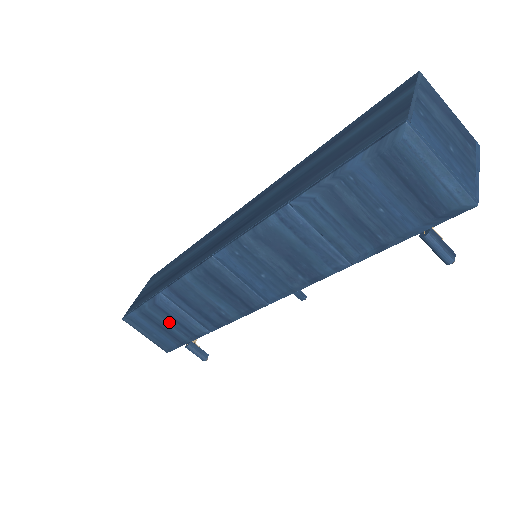
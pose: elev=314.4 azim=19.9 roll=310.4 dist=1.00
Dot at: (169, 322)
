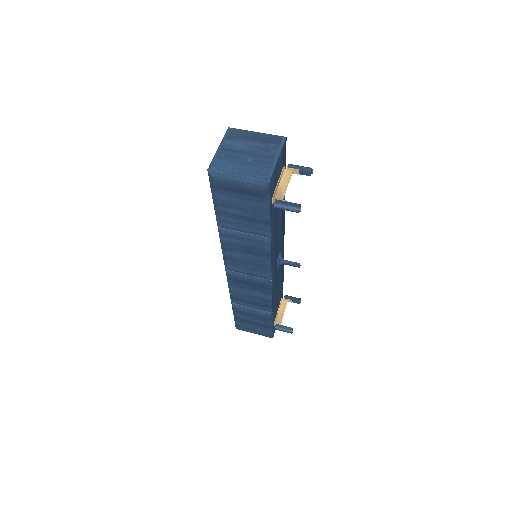
Dot at: (252, 318)
